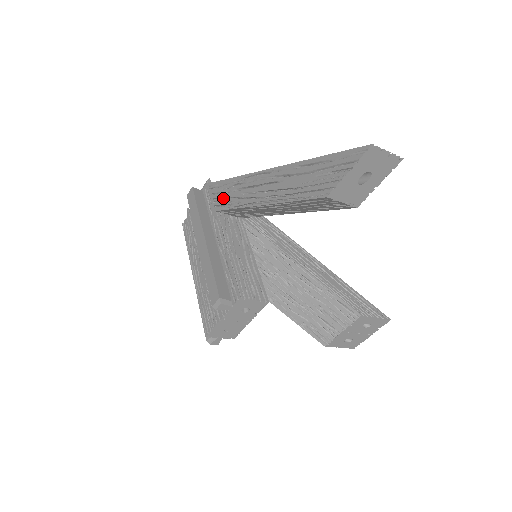
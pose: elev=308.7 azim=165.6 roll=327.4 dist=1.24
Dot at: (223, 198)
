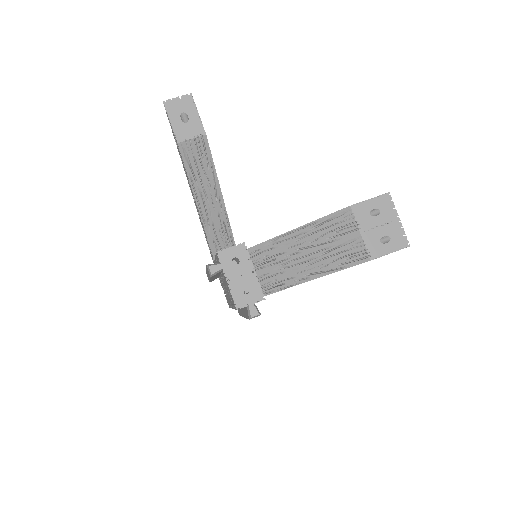
Dot at: occluded
